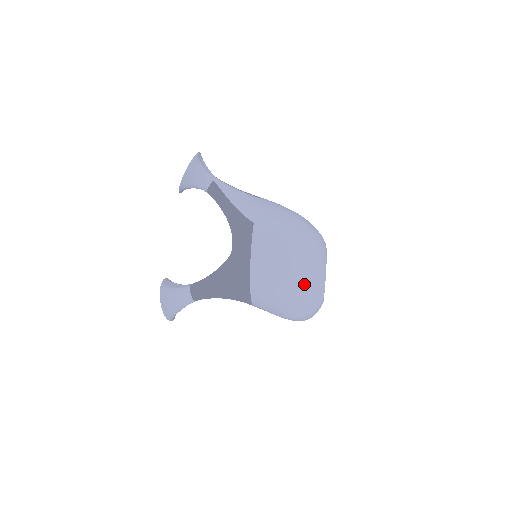
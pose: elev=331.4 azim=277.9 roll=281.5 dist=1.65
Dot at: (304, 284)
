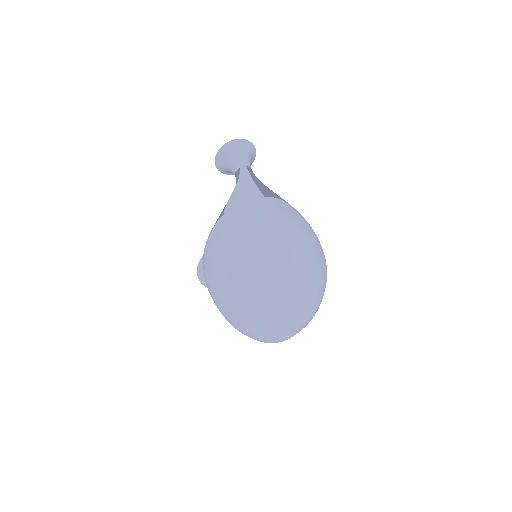
Dot at: (229, 293)
